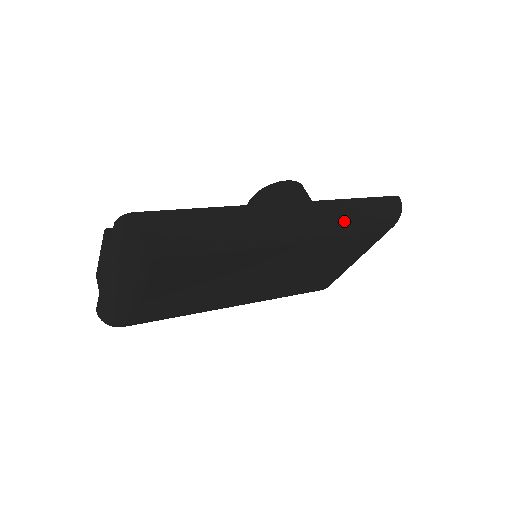
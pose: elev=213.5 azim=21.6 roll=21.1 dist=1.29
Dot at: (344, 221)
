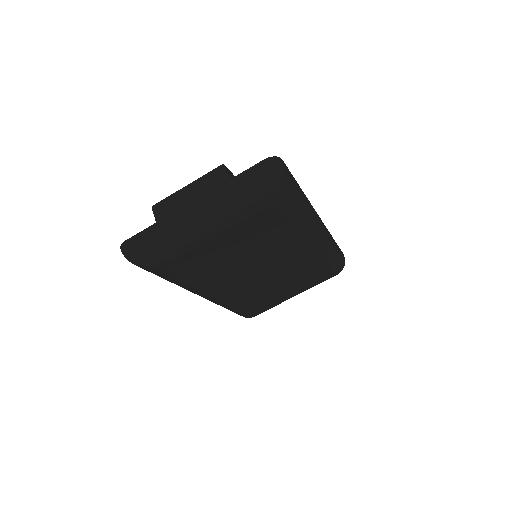
Dot at: (332, 251)
